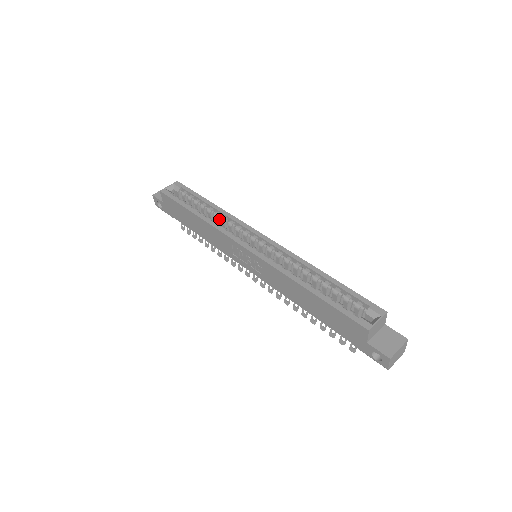
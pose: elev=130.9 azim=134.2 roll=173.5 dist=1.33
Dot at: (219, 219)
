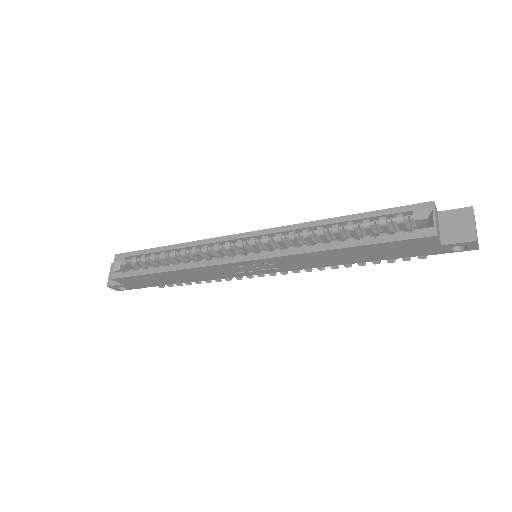
Dot at: (189, 255)
